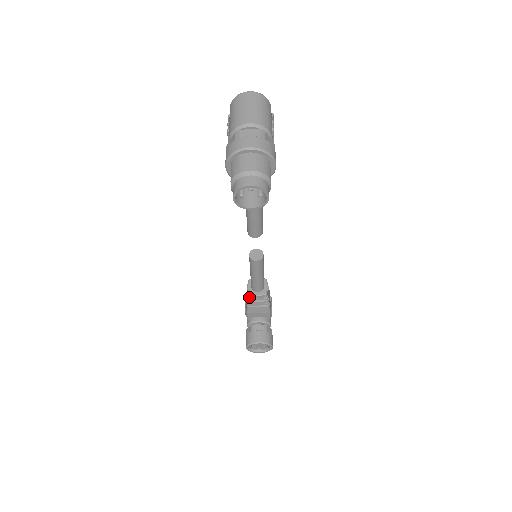
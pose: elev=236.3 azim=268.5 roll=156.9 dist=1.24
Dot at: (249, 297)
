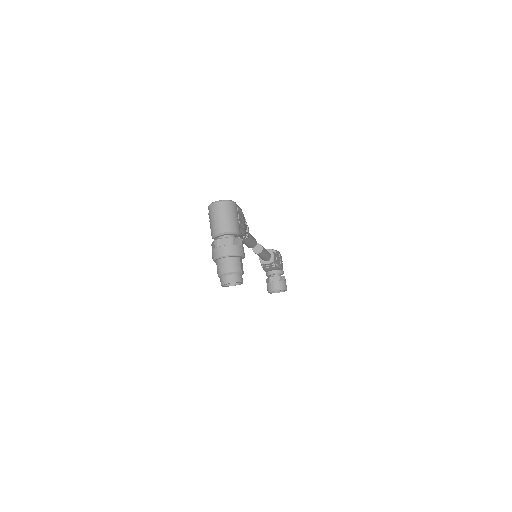
Dot at: (262, 265)
